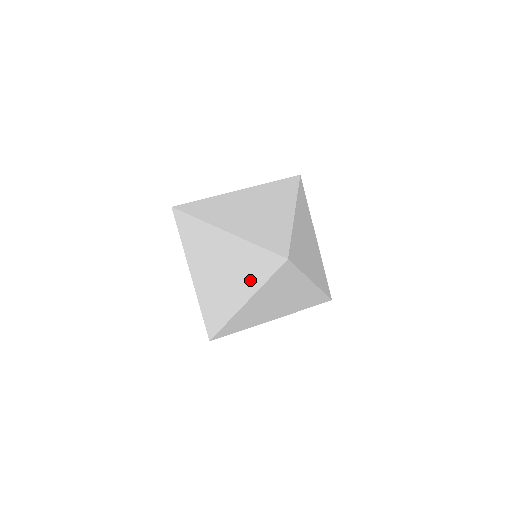
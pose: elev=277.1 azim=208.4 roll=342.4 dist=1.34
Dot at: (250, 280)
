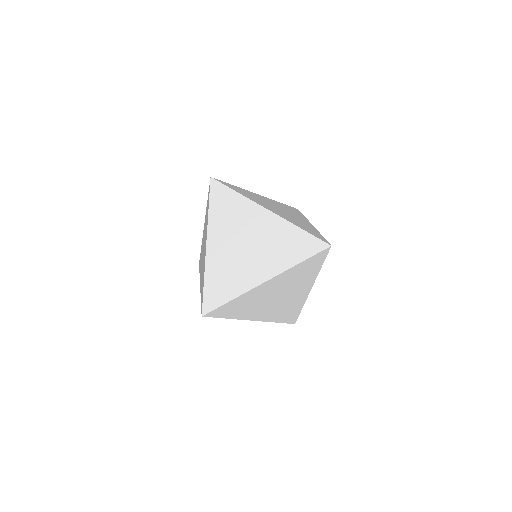
Dot at: occluded
